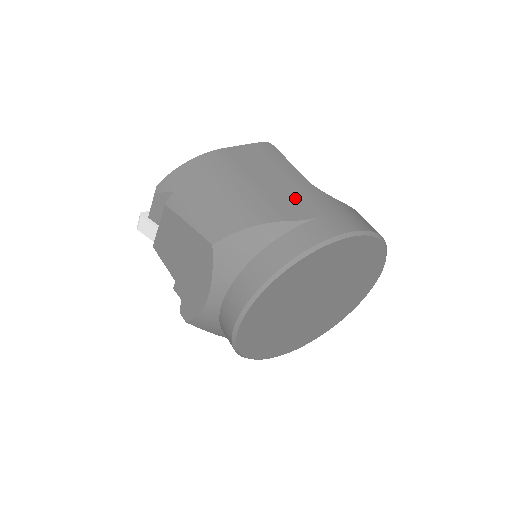
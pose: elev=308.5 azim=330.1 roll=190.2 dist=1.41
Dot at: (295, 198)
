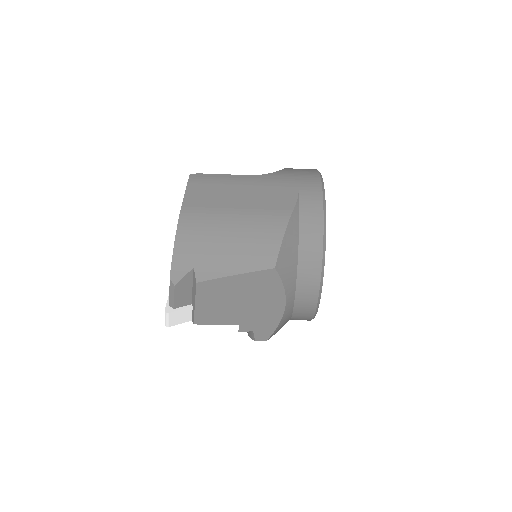
Dot at: (271, 192)
